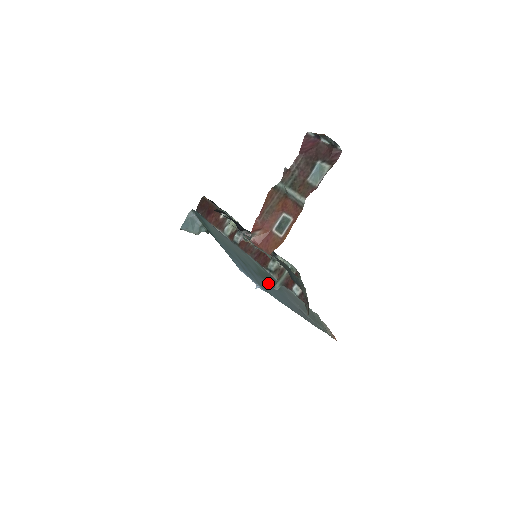
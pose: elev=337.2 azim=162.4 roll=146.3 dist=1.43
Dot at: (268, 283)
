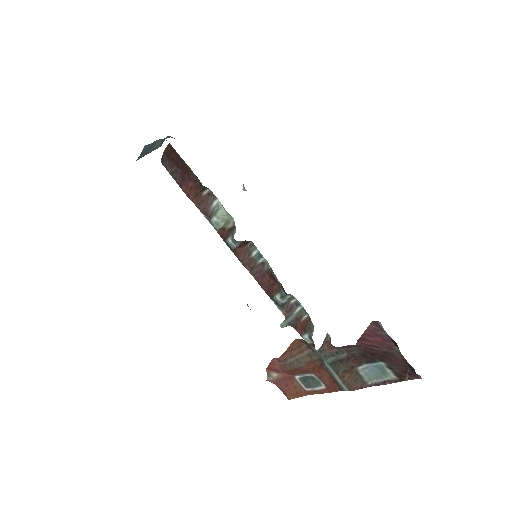
Dot at: occluded
